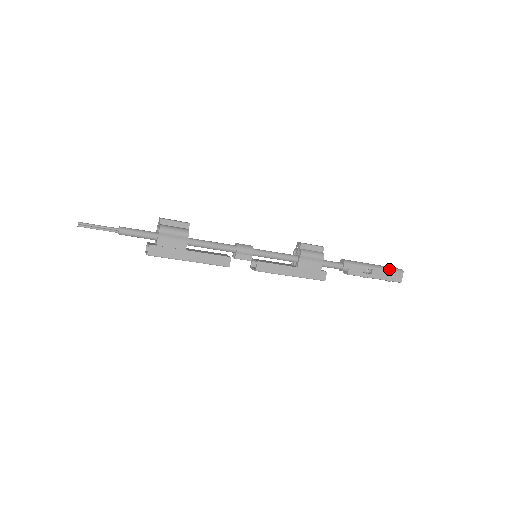
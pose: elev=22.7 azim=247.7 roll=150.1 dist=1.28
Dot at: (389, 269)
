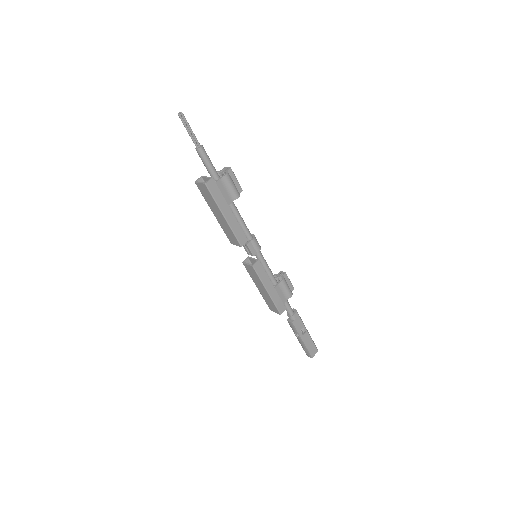
Dot at: (313, 341)
